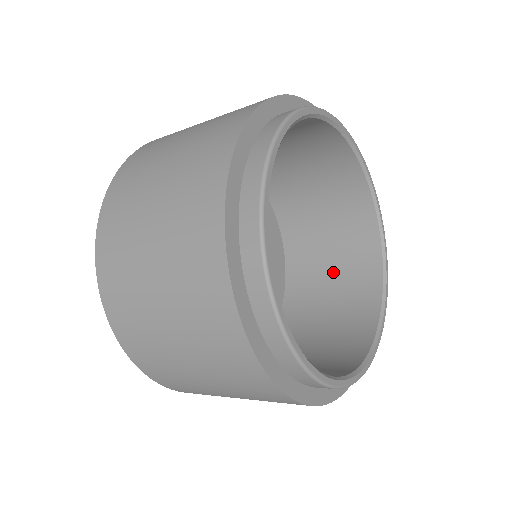
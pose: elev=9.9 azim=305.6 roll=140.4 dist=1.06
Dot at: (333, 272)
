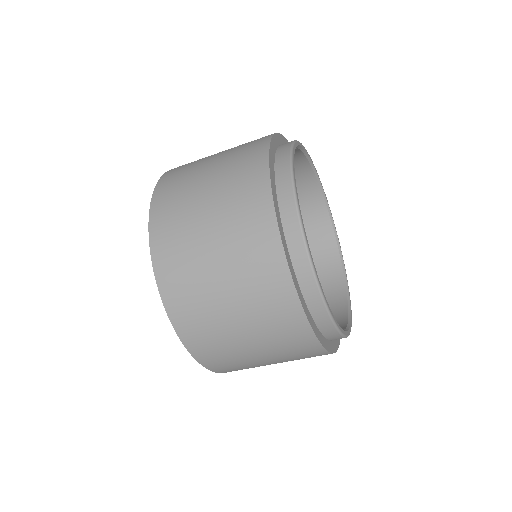
Dot at: occluded
